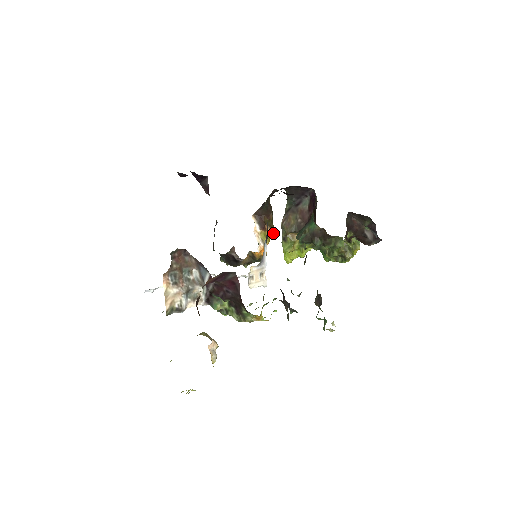
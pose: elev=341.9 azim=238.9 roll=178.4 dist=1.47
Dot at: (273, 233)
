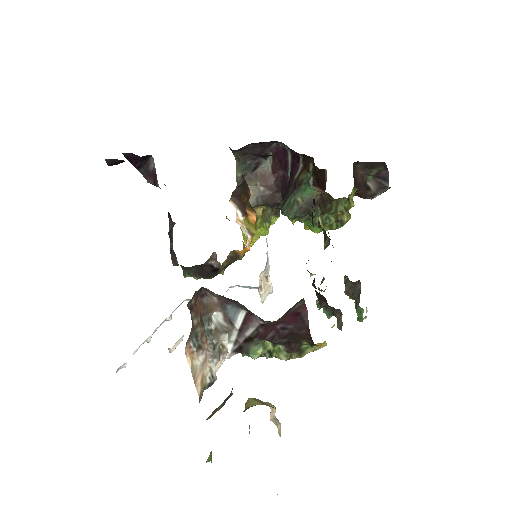
Dot at: (256, 216)
